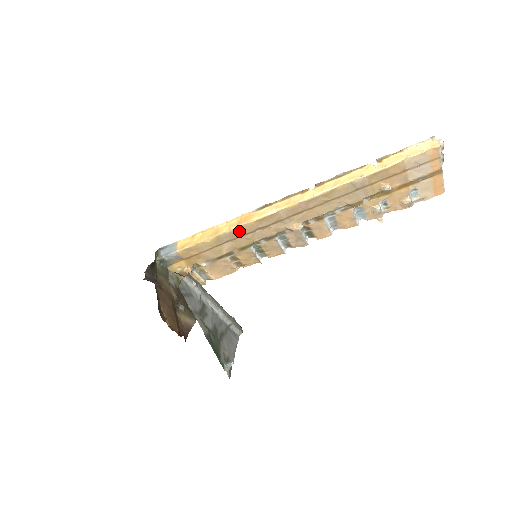
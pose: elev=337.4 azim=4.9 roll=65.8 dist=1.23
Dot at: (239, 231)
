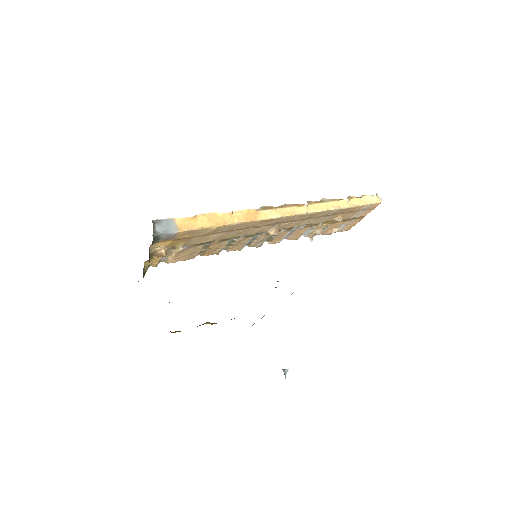
Dot at: (241, 225)
